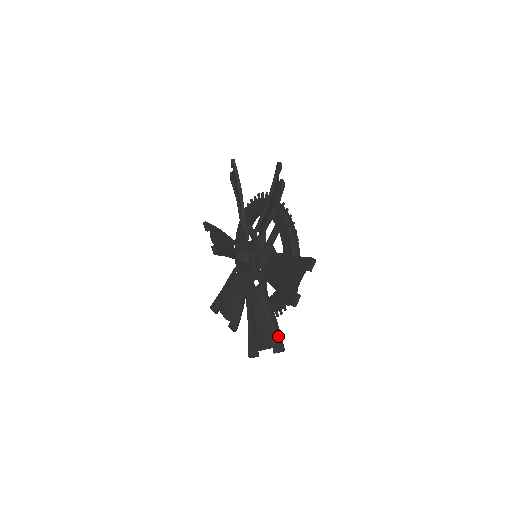
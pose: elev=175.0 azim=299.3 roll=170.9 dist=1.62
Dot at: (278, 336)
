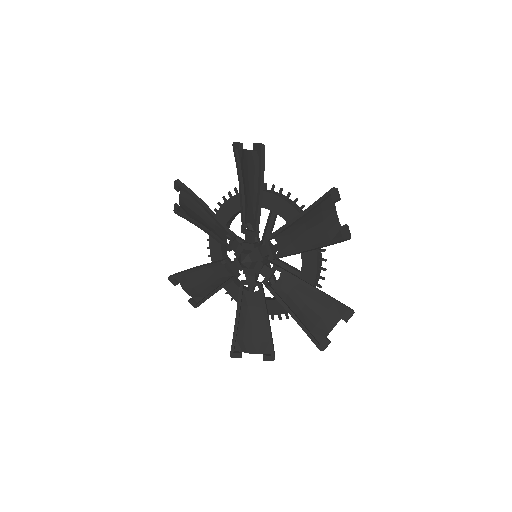
Dot at: (272, 346)
